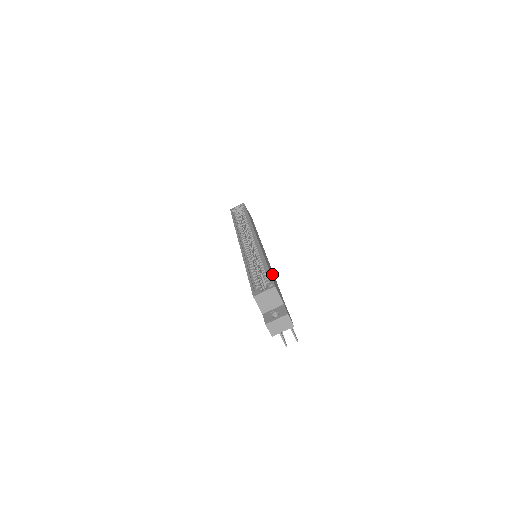
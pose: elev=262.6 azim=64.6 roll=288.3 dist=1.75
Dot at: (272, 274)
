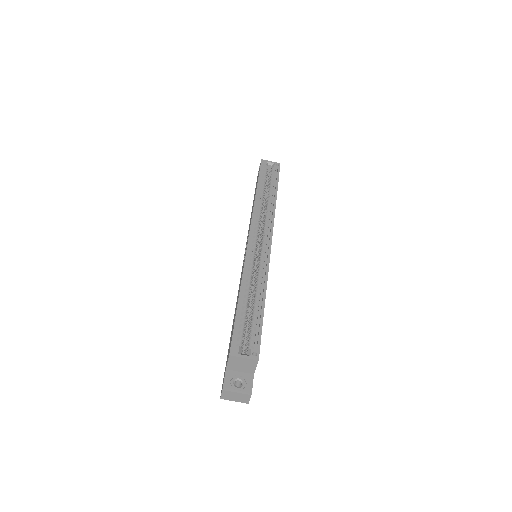
Dot at: occluded
